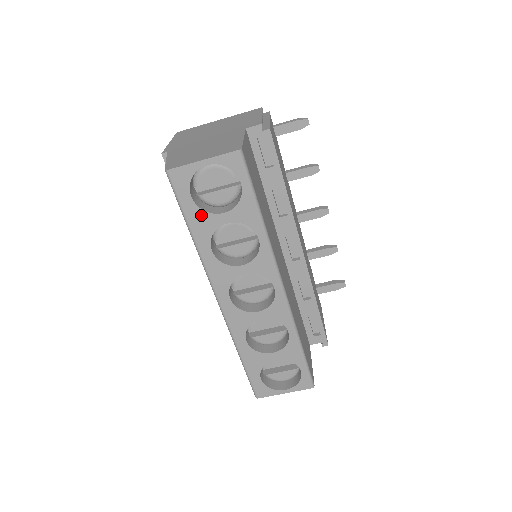
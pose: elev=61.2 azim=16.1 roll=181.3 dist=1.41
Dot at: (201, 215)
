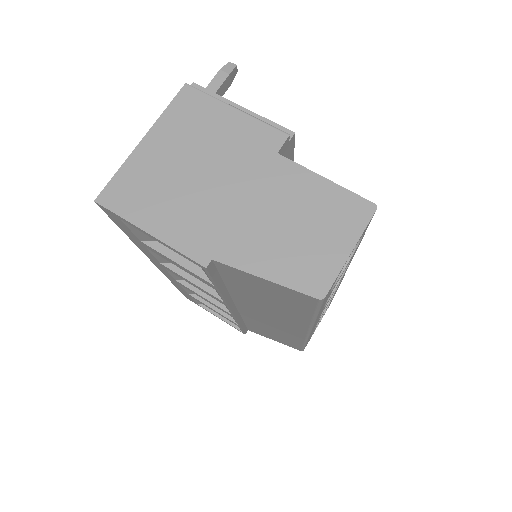
Dot at: occluded
